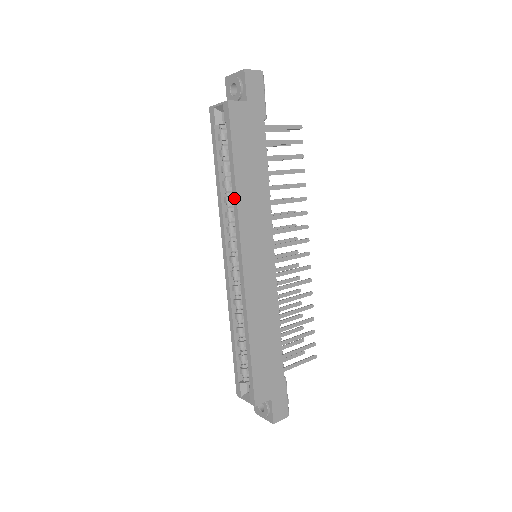
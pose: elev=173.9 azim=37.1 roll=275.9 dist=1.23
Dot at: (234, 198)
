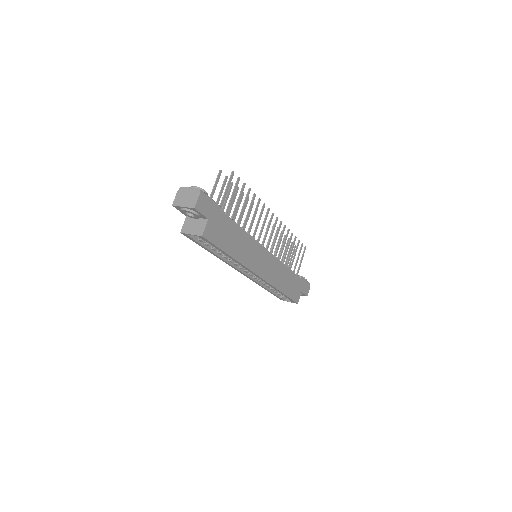
Dot at: (236, 262)
